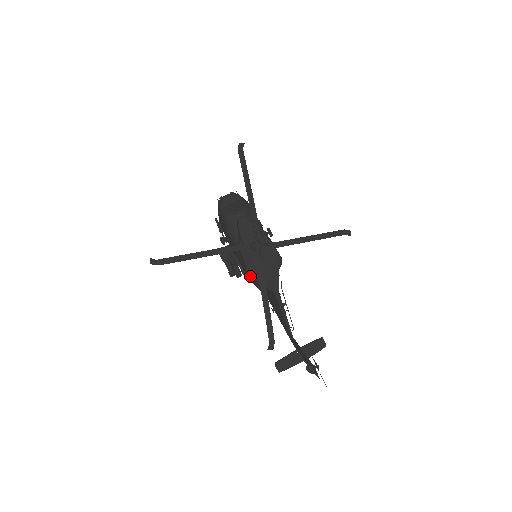
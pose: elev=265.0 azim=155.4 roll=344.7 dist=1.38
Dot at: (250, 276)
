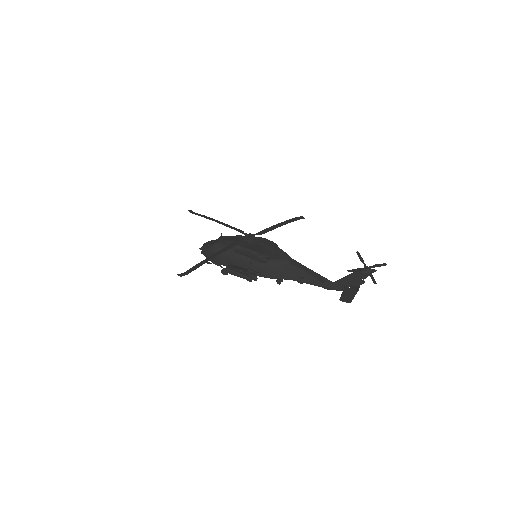
Dot at: occluded
